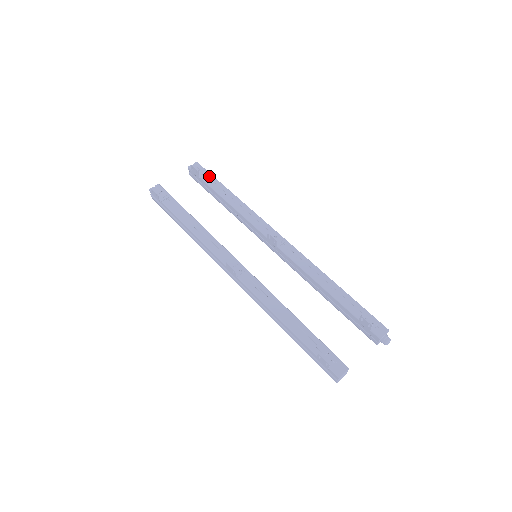
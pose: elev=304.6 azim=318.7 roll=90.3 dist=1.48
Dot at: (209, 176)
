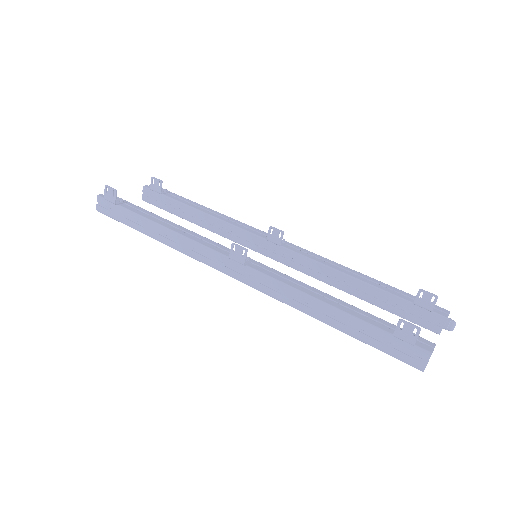
Dot at: (172, 194)
